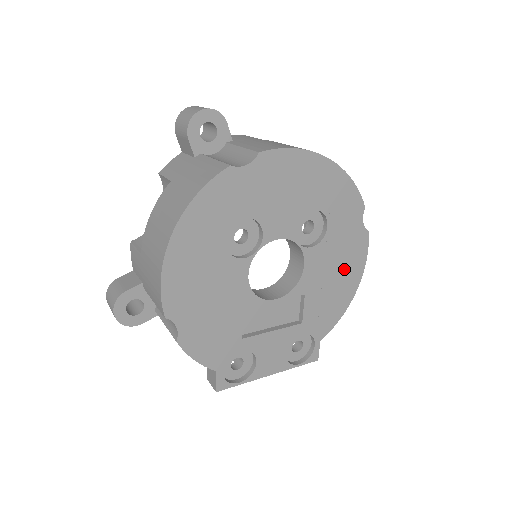
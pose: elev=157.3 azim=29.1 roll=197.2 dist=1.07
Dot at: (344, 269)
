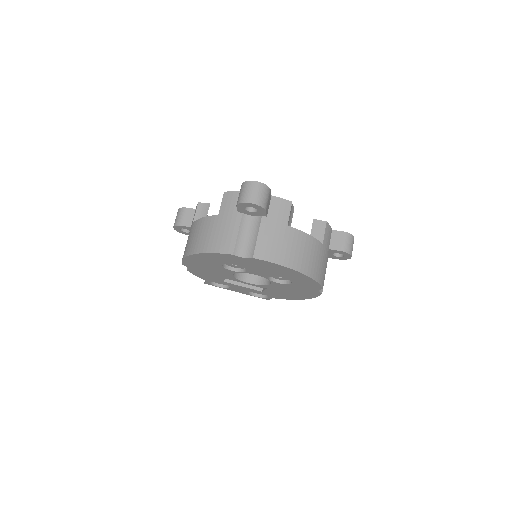
Dot at: (298, 293)
